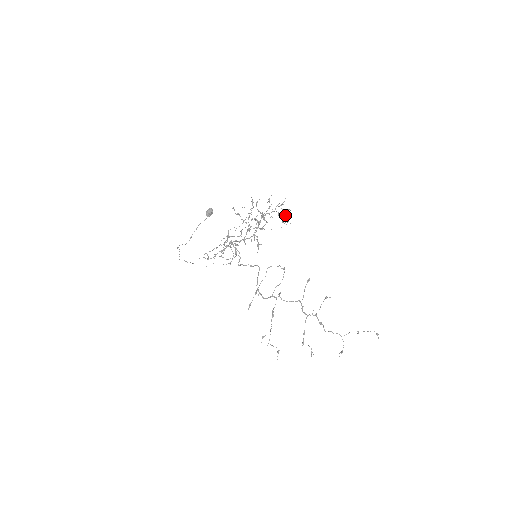
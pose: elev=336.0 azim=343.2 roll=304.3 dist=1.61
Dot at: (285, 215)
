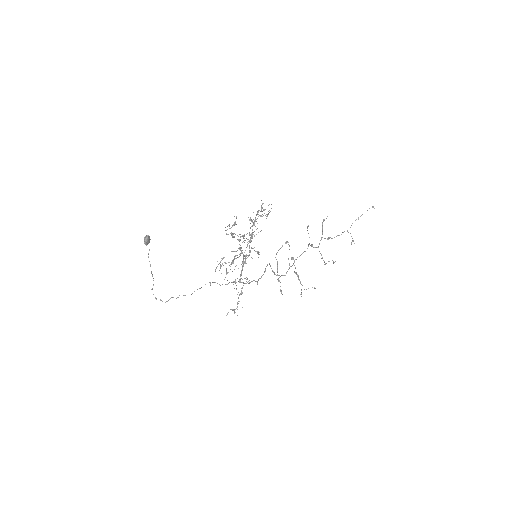
Dot at: occluded
